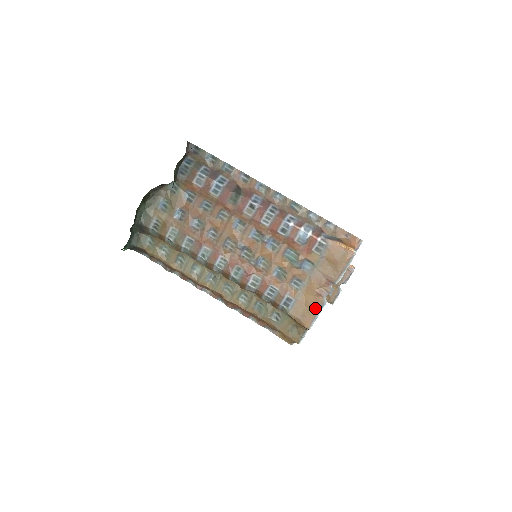
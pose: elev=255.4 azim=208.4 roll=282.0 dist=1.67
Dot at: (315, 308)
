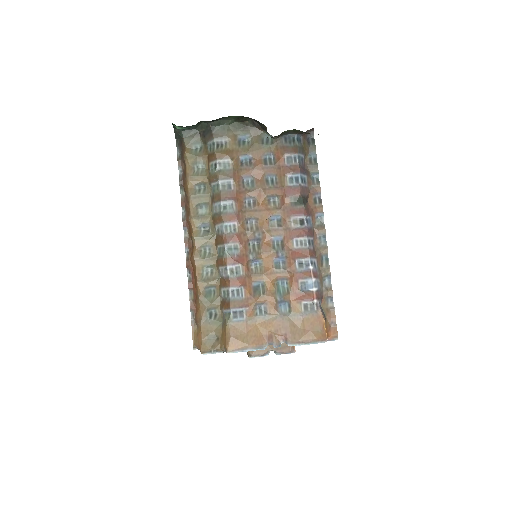
Dot at: (252, 343)
